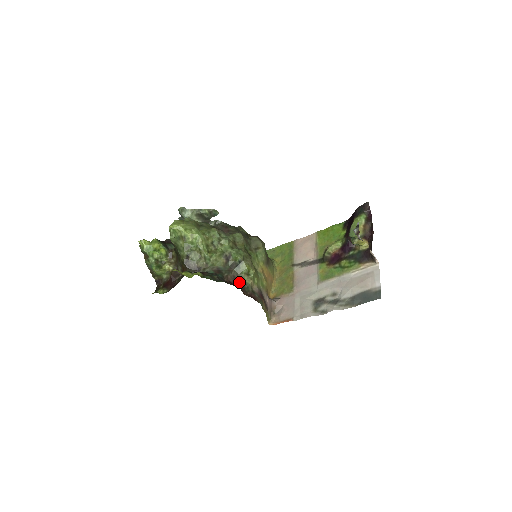
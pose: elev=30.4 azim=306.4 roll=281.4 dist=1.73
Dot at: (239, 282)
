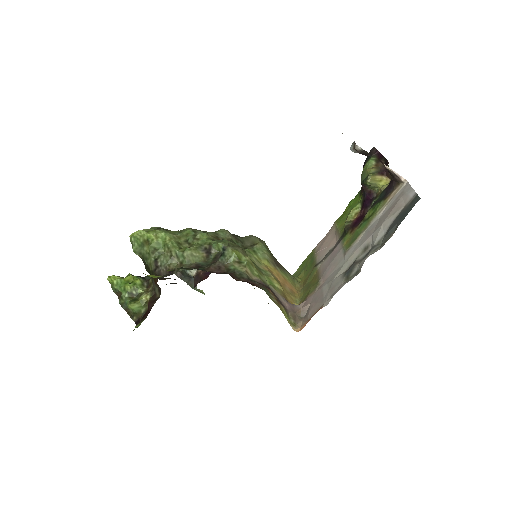
Dot at: (227, 271)
